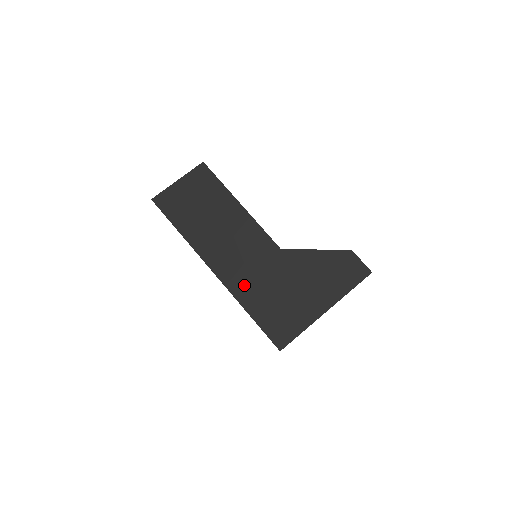
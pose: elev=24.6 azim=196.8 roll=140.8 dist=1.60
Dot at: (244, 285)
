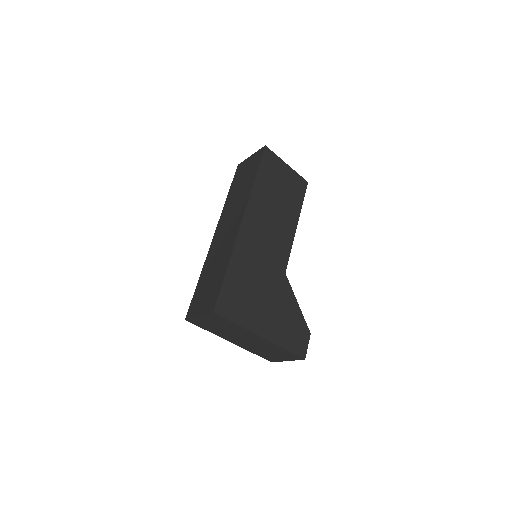
Dot at: (247, 253)
